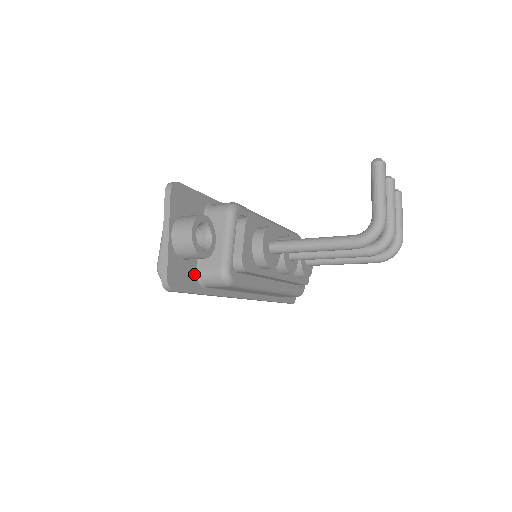
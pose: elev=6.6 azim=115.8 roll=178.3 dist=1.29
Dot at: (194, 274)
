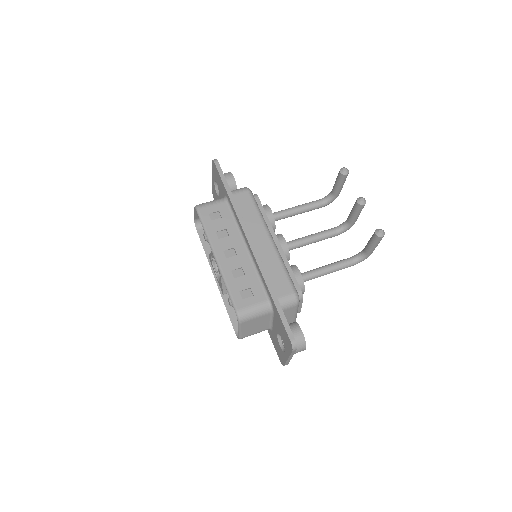
Dot at: occluded
